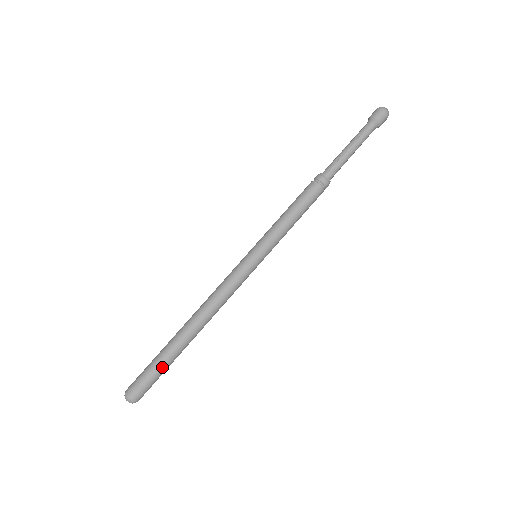
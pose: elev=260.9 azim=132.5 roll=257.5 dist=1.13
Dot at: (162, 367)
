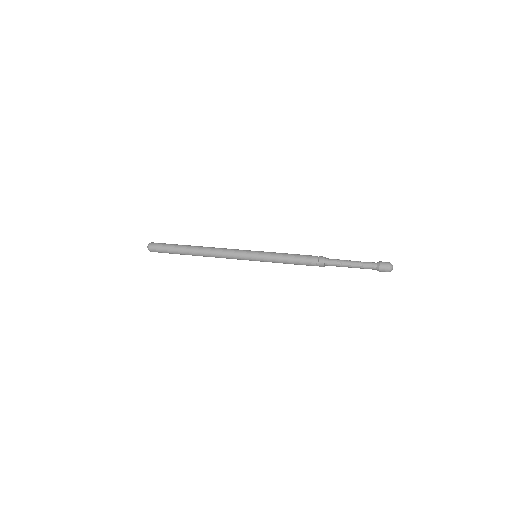
Dot at: (172, 253)
